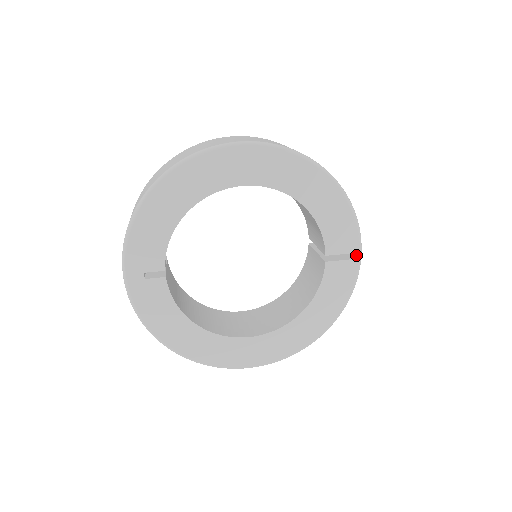
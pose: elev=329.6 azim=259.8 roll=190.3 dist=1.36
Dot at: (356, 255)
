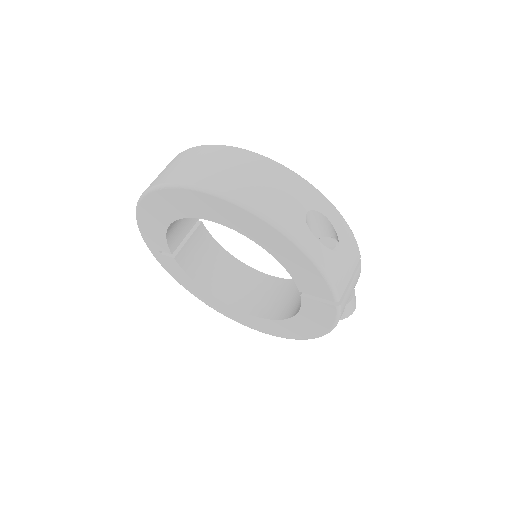
Dot at: occluded
